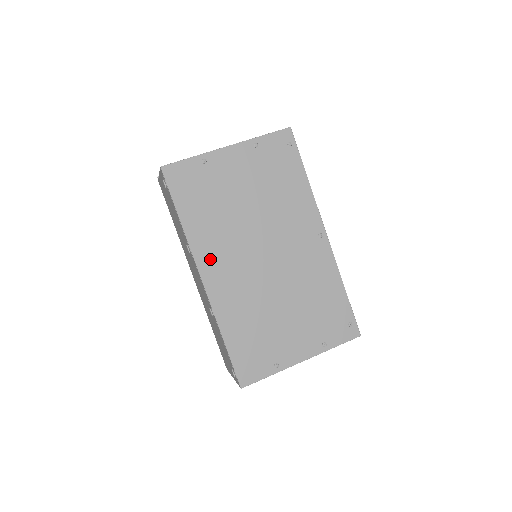
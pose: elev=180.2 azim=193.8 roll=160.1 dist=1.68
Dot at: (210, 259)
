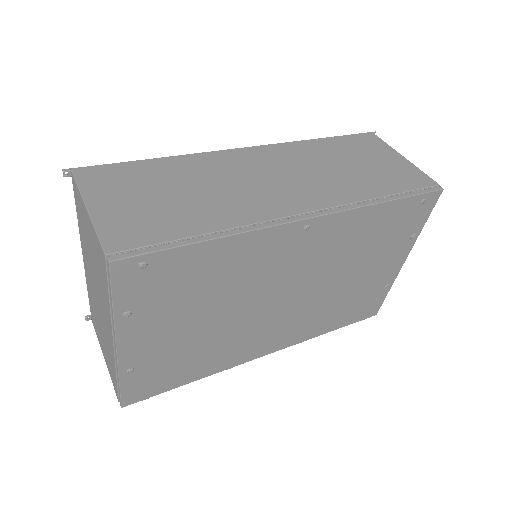
Dot at: (252, 350)
